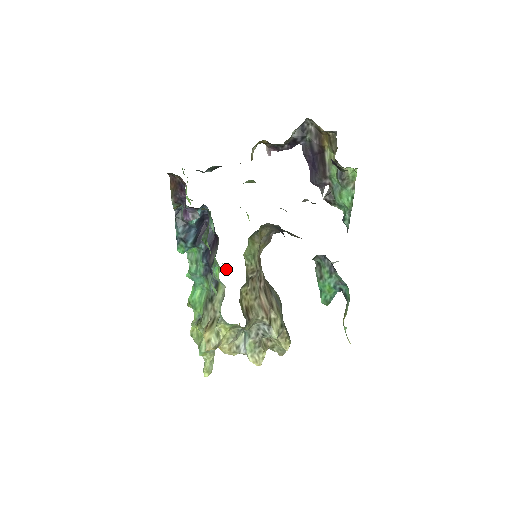
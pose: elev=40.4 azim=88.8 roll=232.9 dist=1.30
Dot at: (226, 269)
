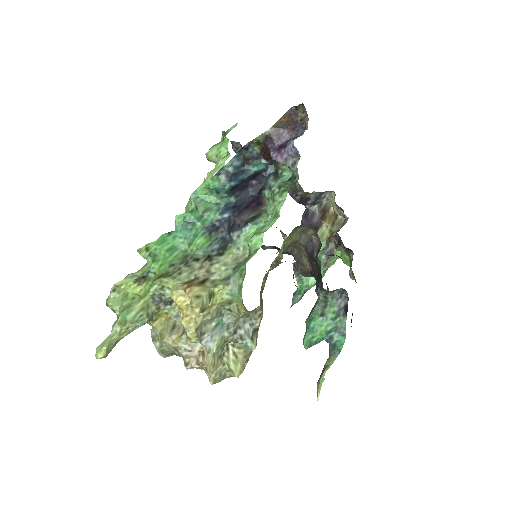
Dot at: occluded
